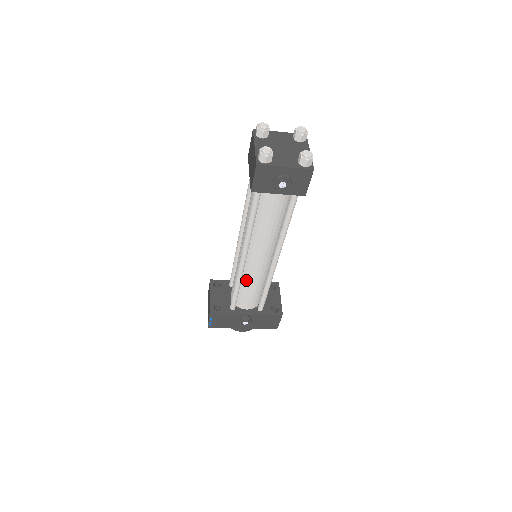
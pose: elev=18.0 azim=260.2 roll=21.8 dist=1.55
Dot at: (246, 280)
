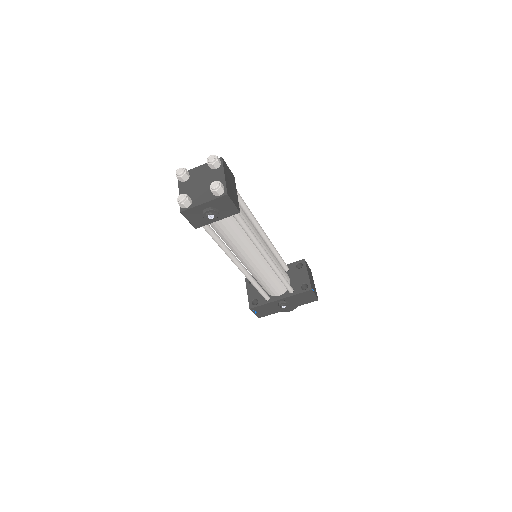
Dot at: (258, 278)
